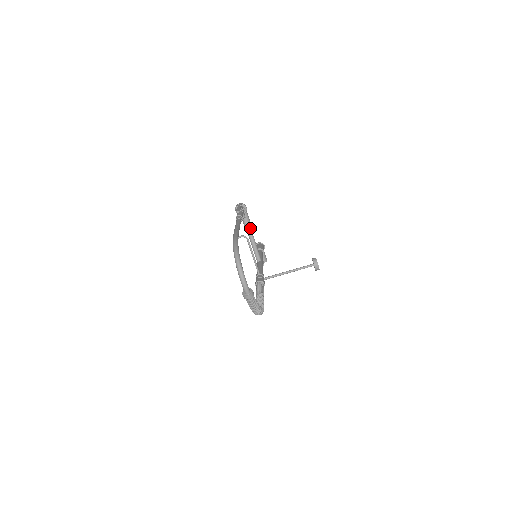
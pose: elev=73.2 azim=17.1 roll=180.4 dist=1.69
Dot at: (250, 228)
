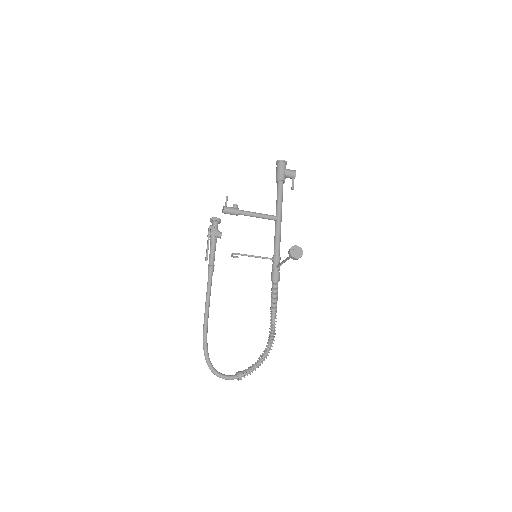
Dot at: (240, 213)
